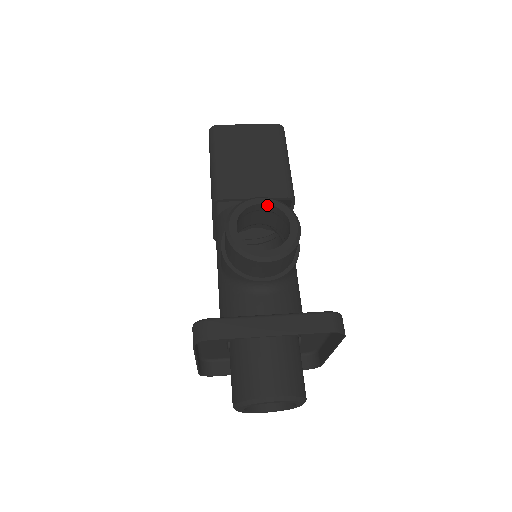
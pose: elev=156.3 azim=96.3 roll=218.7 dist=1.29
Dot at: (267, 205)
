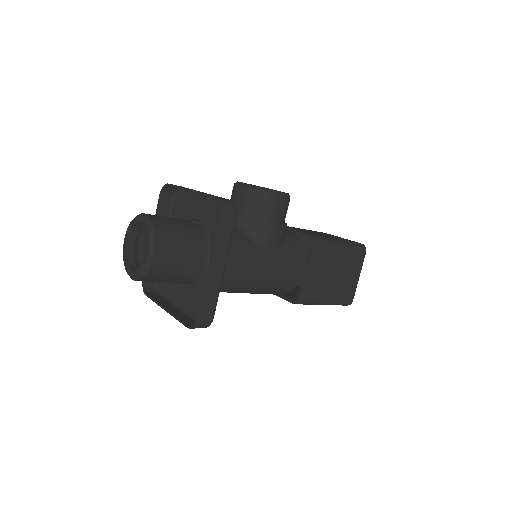
Dot at: occluded
